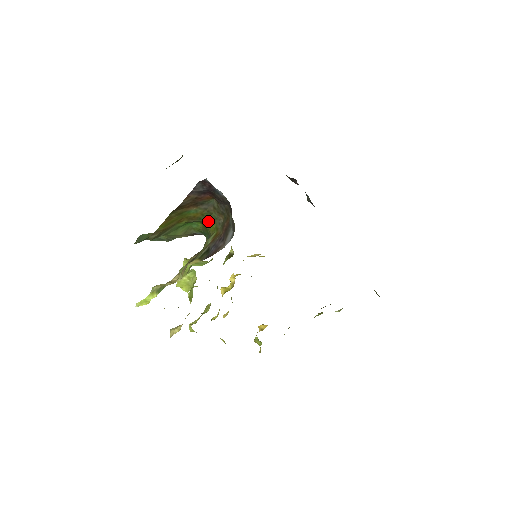
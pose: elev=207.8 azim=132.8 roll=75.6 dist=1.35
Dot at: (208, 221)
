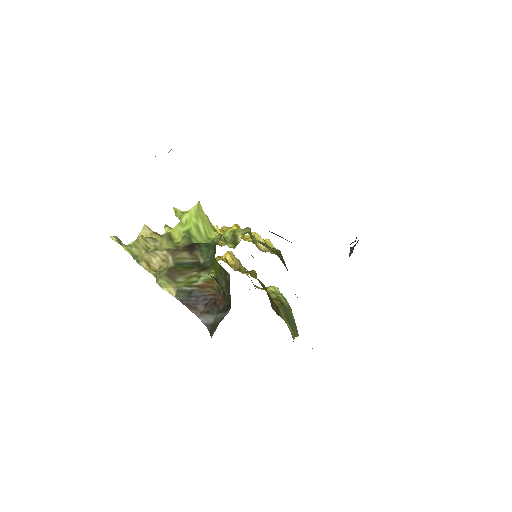
Dot at: (217, 262)
